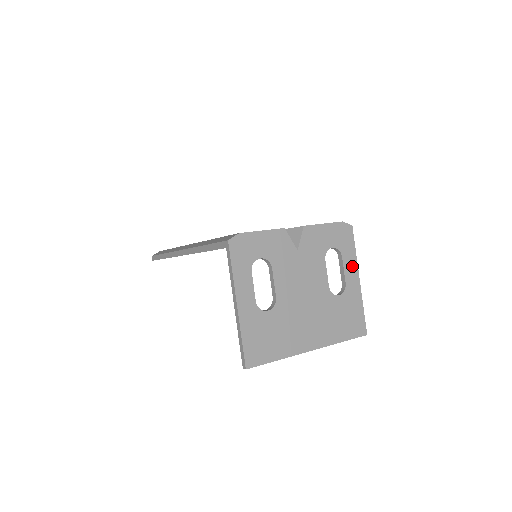
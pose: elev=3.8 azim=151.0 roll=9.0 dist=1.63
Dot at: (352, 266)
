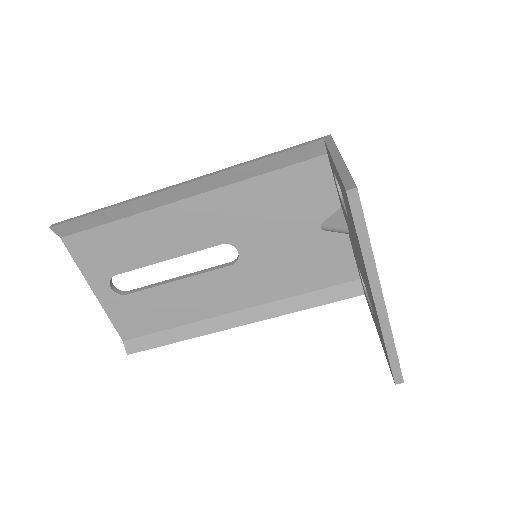
Dot at: occluded
